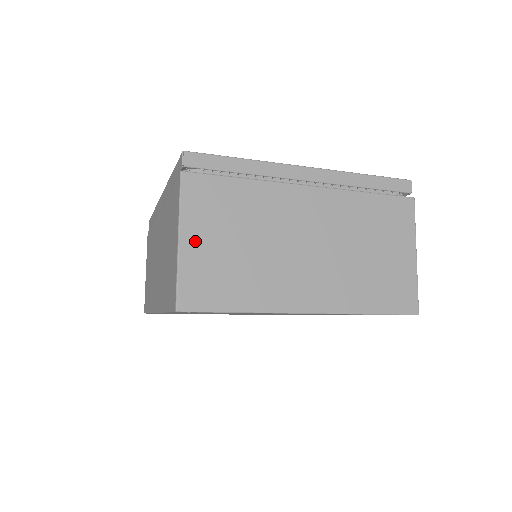
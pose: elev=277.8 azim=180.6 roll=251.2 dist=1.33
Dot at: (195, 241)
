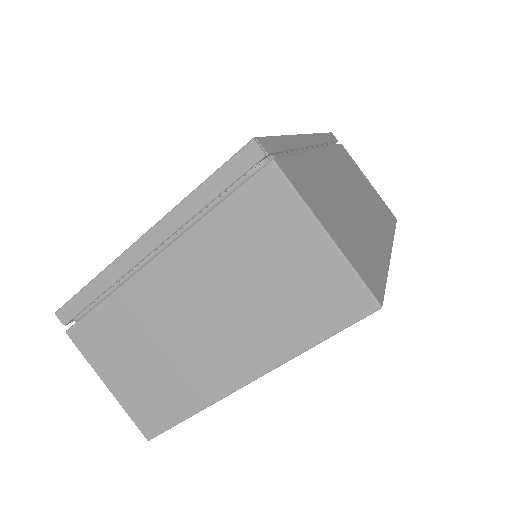
Dot at: (116, 380)
